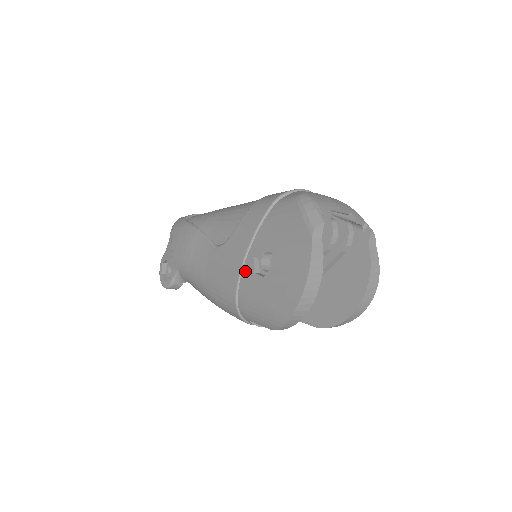
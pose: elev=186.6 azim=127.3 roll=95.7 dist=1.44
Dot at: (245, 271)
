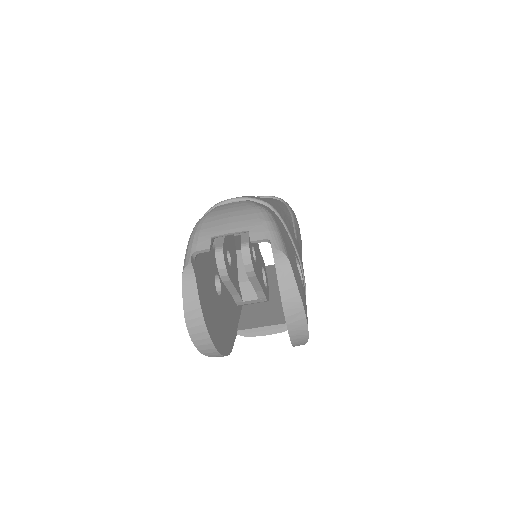
Dot at: occluded
